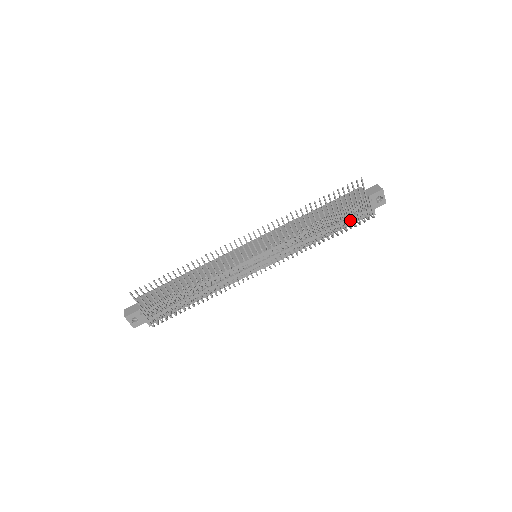
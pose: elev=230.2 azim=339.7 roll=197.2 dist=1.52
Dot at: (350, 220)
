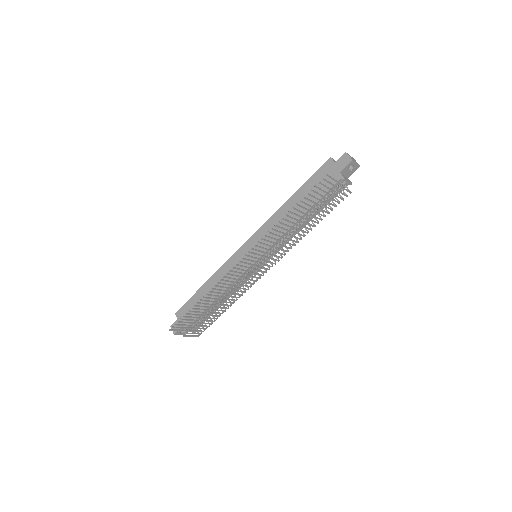
Dot at: (329, 200)
